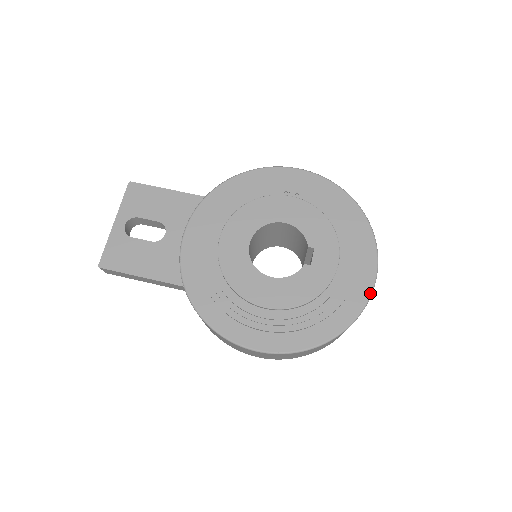
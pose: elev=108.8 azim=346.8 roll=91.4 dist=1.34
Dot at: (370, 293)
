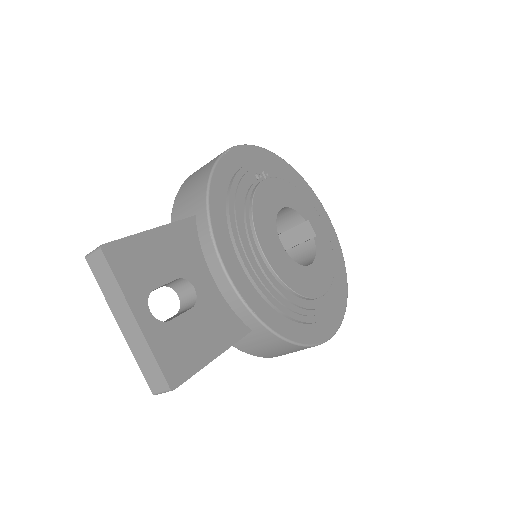
Dot at: occluded
